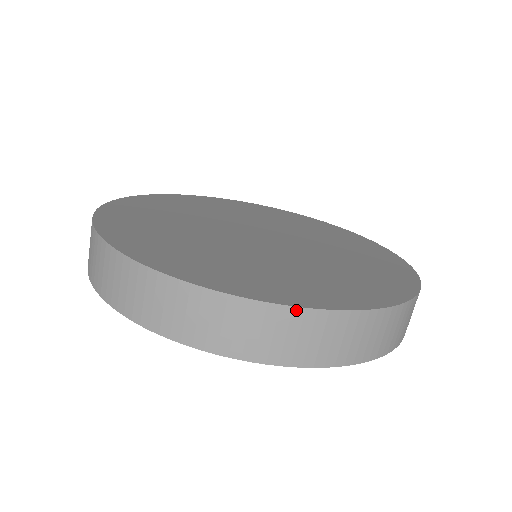
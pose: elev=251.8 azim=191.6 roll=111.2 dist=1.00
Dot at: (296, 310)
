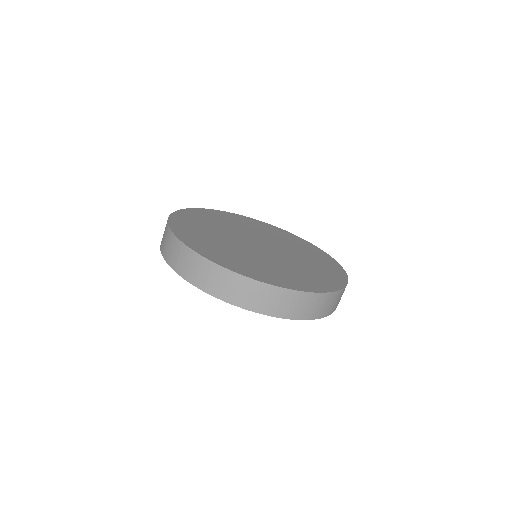
Dot at: (199, 256)
